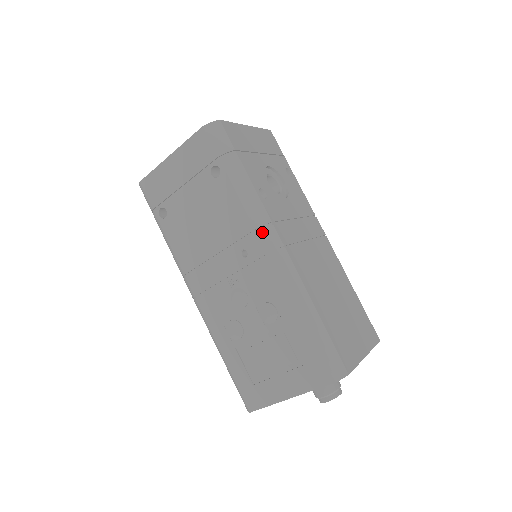
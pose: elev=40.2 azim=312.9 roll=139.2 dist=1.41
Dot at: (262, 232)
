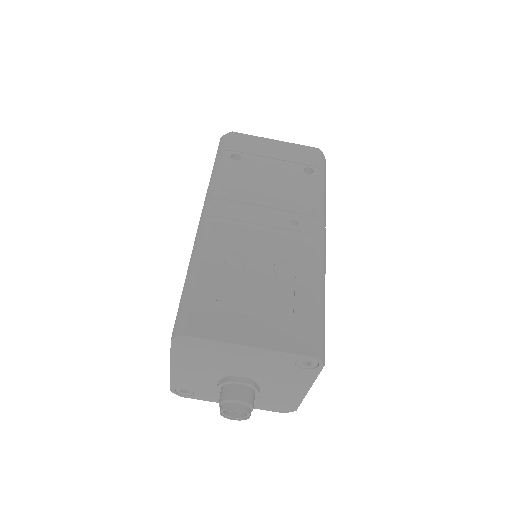
Dot at: (320, 222)
